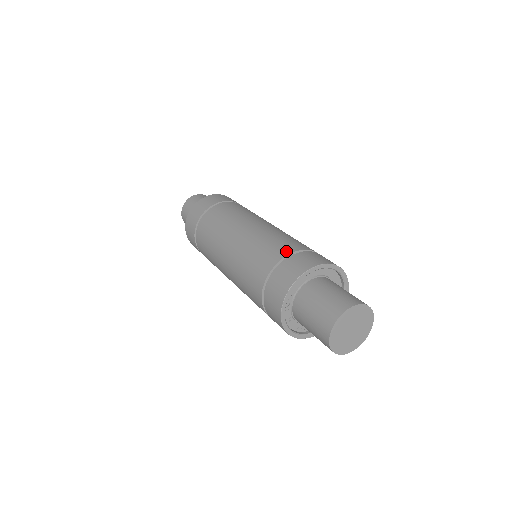
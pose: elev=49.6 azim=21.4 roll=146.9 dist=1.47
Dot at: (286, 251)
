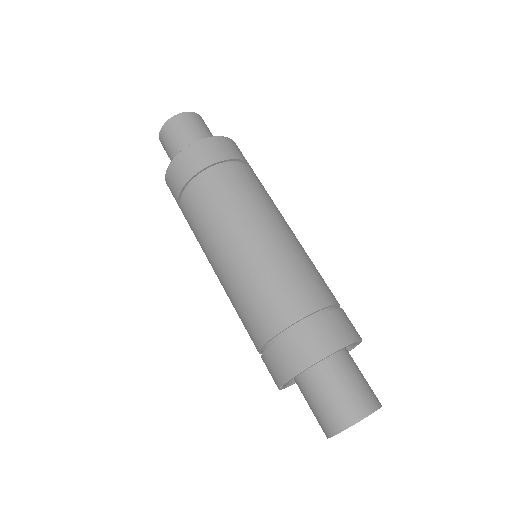
Dot at: (297, 313)
